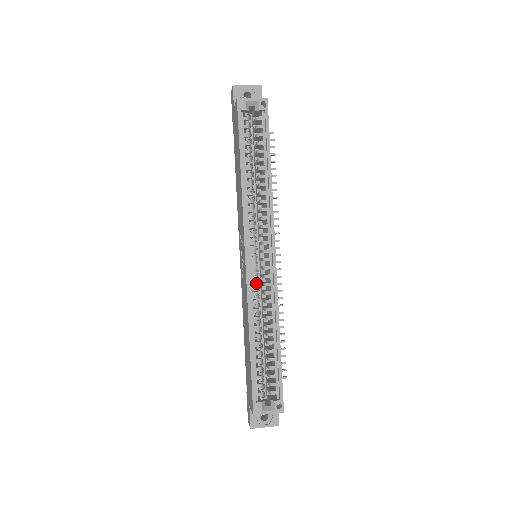
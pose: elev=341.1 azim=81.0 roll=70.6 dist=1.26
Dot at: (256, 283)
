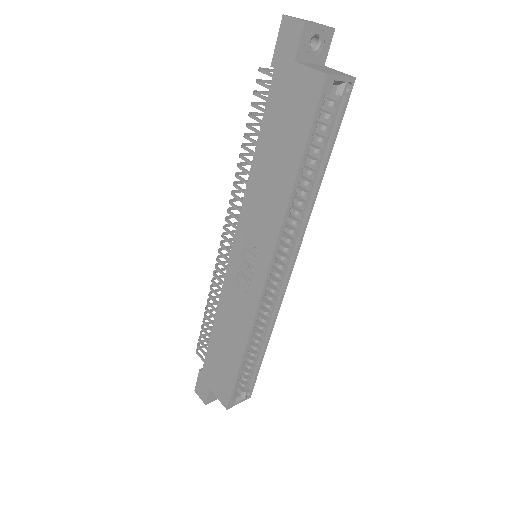
Dot at: (263, 300)
